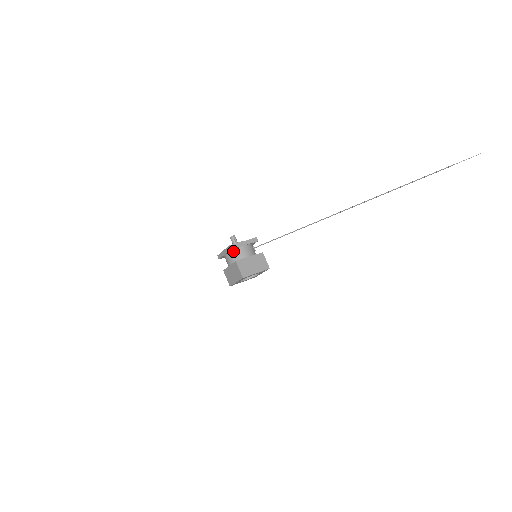
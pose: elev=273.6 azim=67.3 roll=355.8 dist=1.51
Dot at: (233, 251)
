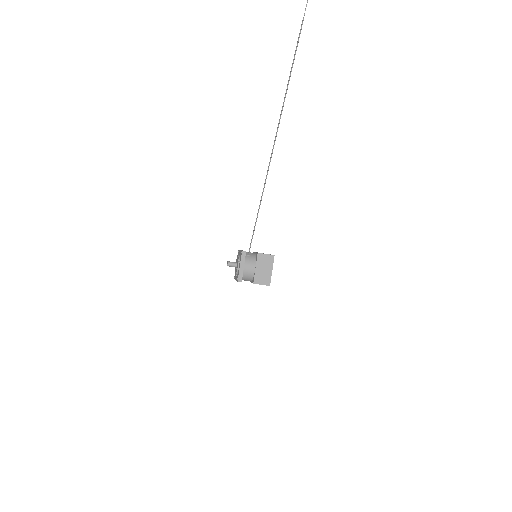
Dot at: (242, 277)
